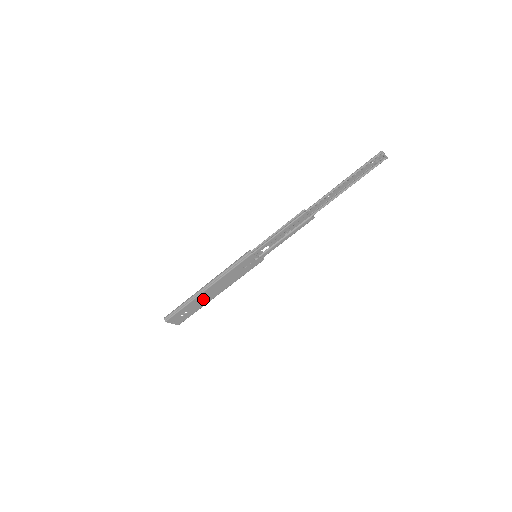
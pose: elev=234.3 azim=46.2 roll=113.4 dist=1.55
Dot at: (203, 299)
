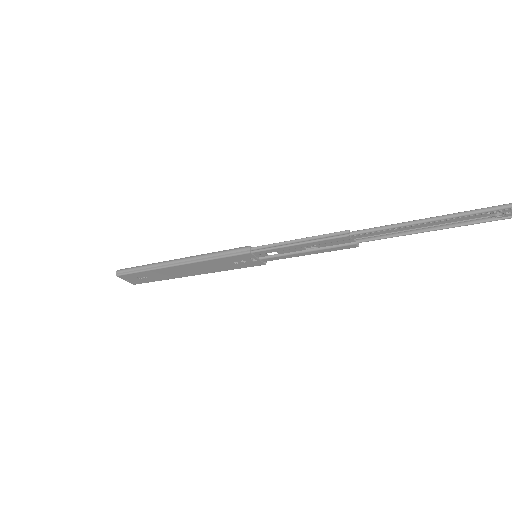
Dot at: (170, 273)
